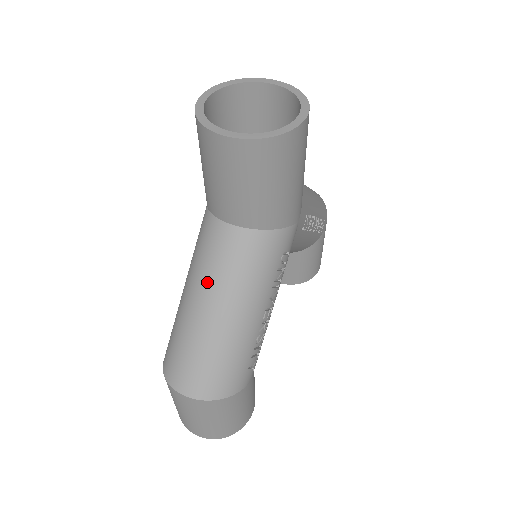
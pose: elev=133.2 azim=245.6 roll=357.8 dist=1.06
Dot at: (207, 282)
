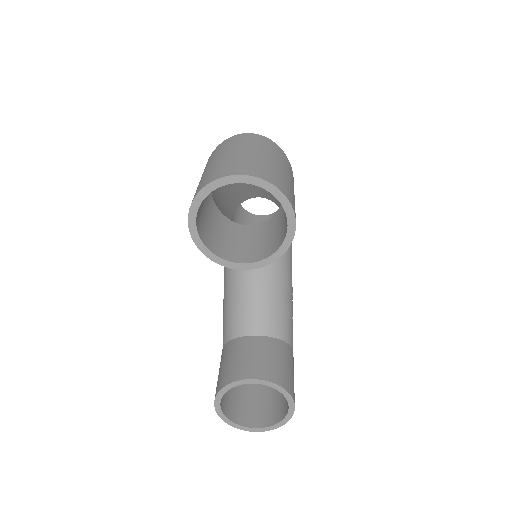
Dot at: occluded
